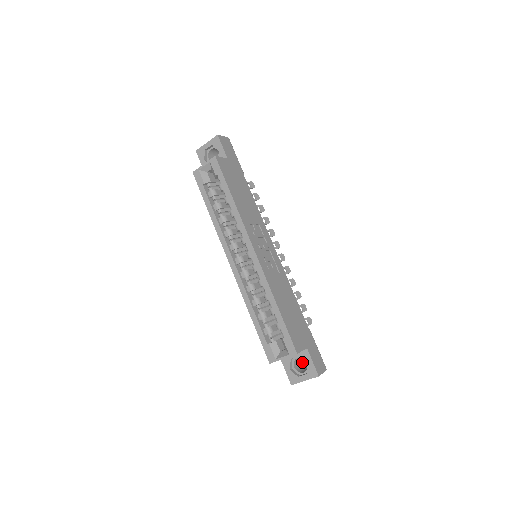
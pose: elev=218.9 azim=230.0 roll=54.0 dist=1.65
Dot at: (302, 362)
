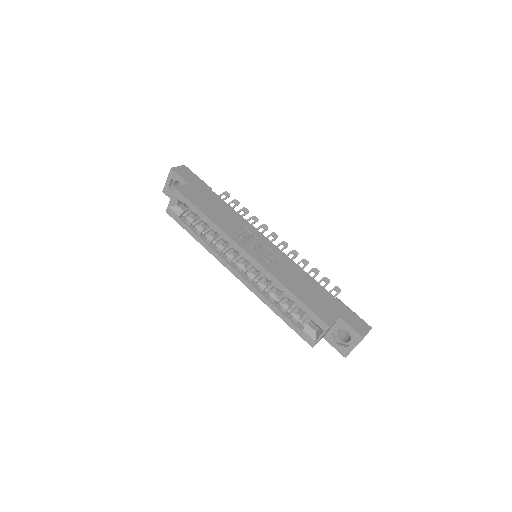
Dot at: (347, 331)
